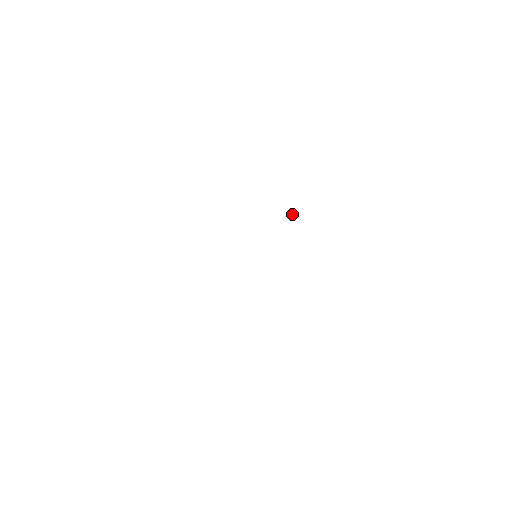
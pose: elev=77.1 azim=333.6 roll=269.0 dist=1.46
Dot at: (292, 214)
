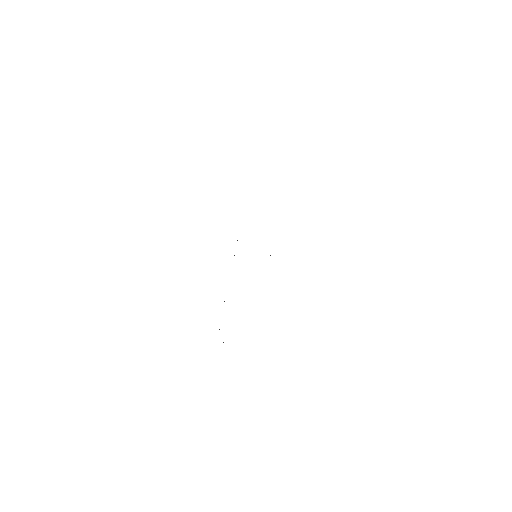
Dot at: occluded
